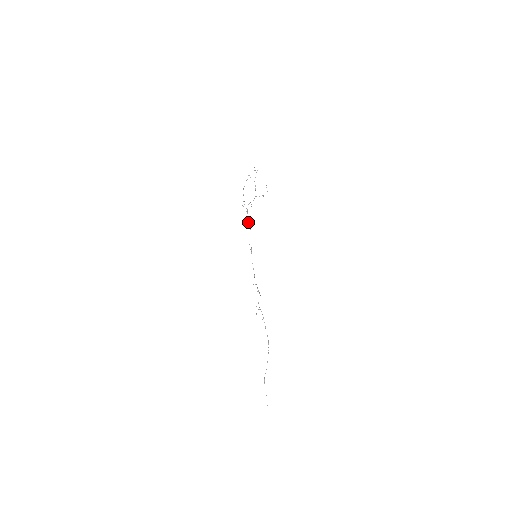
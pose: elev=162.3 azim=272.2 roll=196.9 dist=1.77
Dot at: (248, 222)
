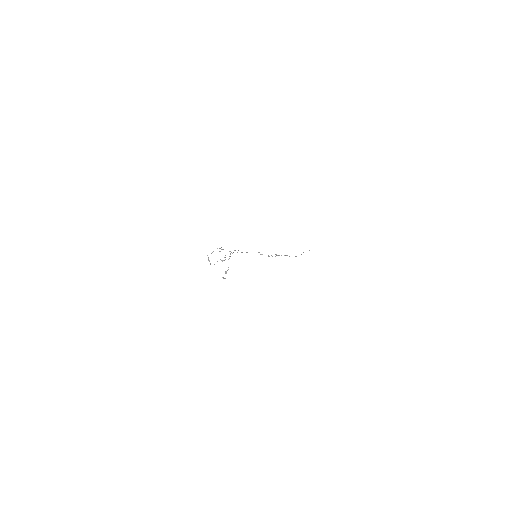
Dot at: occluded
